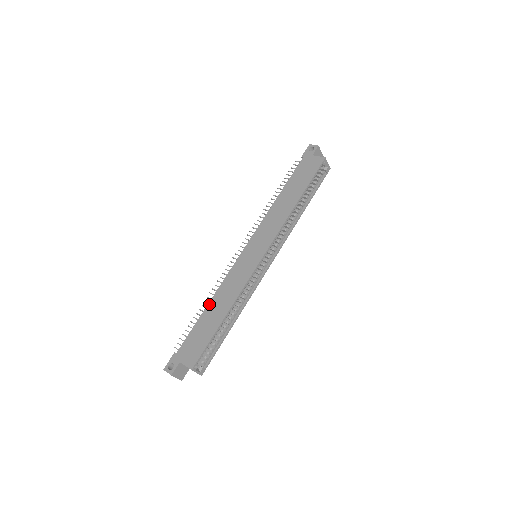
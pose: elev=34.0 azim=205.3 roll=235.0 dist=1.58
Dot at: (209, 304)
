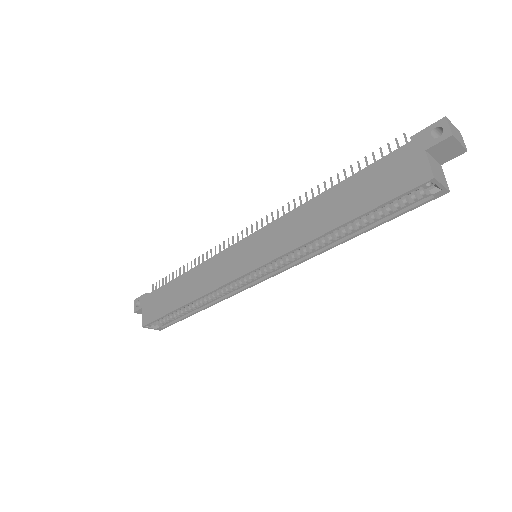
Dot at: (186, 273)
